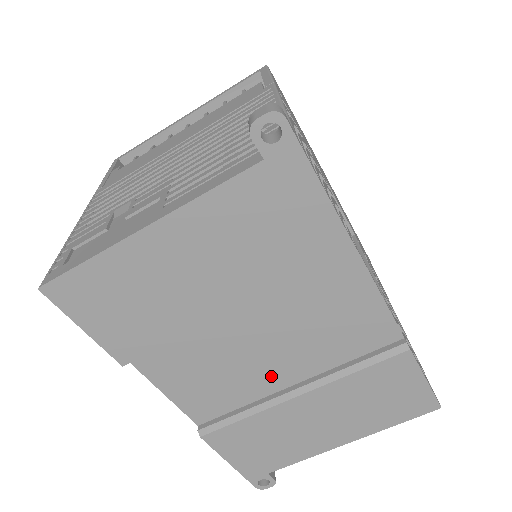
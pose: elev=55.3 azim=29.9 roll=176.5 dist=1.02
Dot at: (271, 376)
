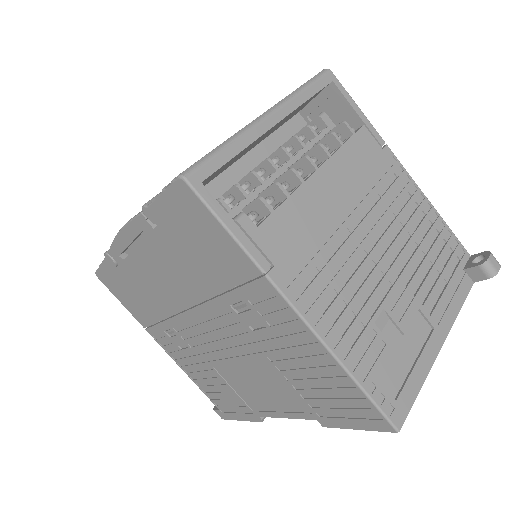
Dot at: occluded
